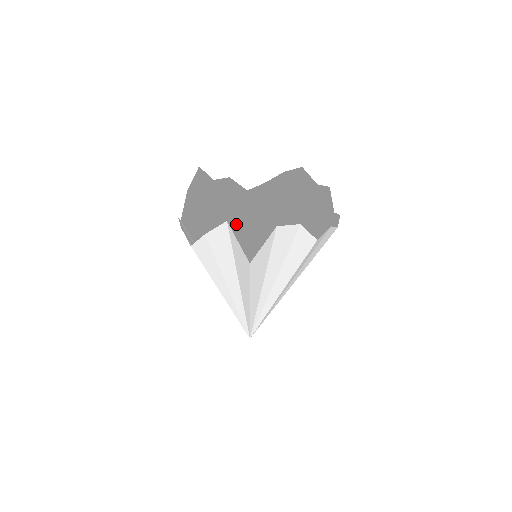
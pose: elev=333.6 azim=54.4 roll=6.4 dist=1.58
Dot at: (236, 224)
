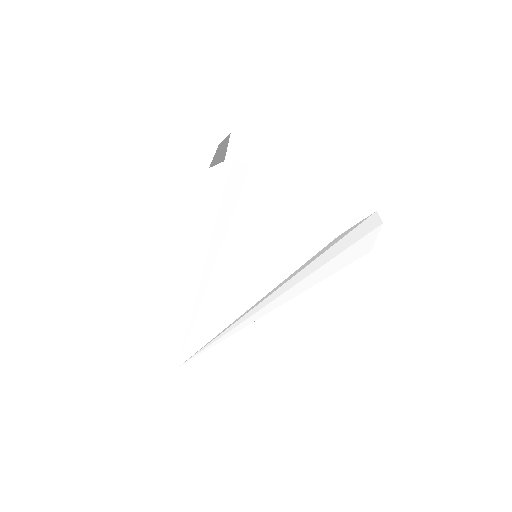
Dot at: occluded
